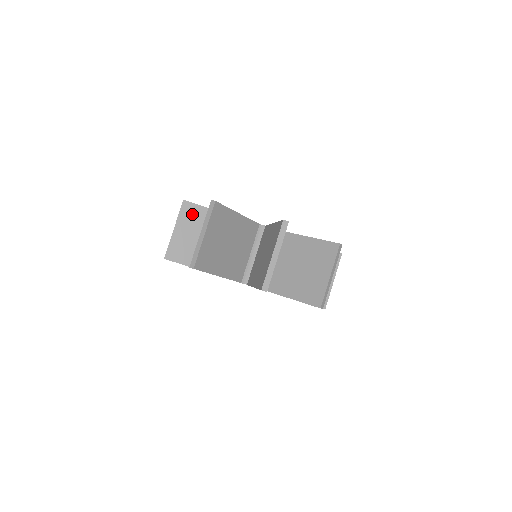
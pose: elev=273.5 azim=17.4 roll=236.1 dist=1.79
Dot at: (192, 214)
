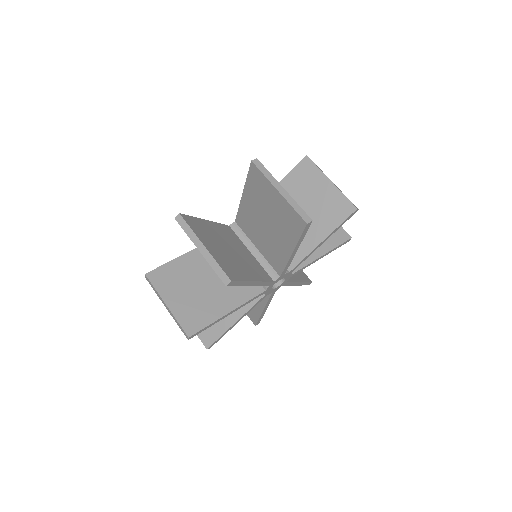
Dot at: (166, 277)
